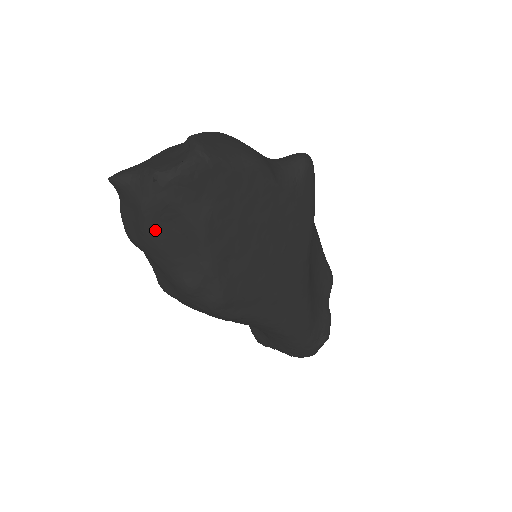
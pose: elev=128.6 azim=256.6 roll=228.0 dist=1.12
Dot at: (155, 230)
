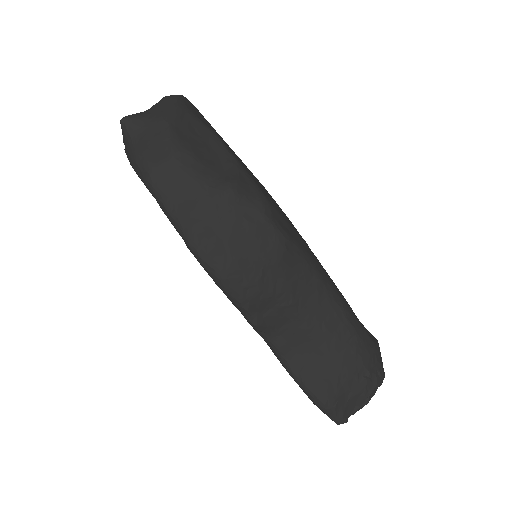
Dot at: (180, 134)
